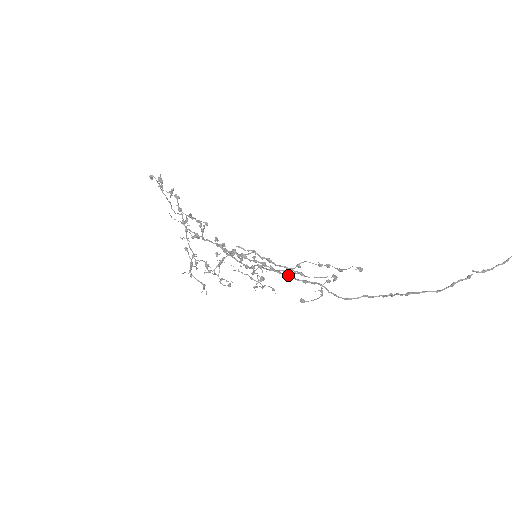
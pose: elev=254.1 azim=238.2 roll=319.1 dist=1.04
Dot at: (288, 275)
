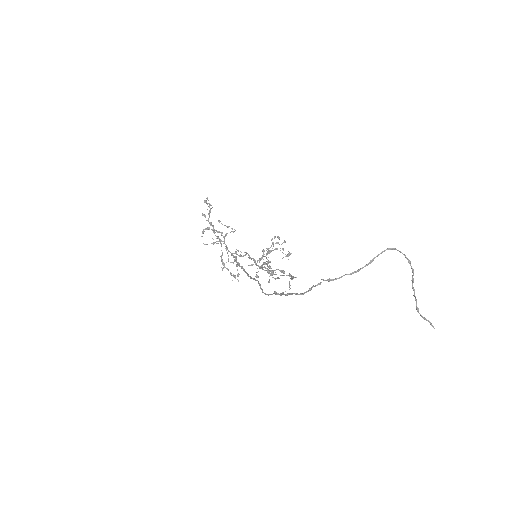
Dot at: (247, 273)
